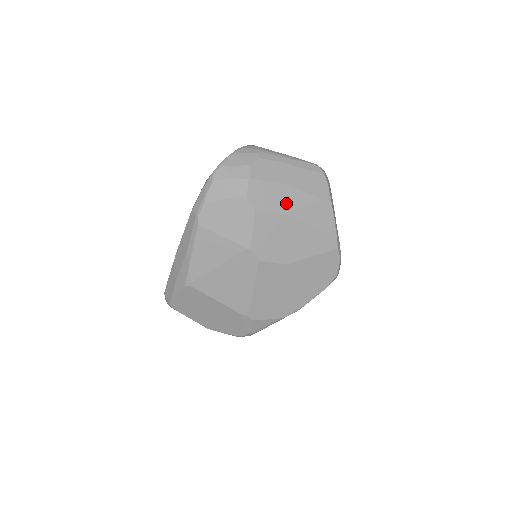
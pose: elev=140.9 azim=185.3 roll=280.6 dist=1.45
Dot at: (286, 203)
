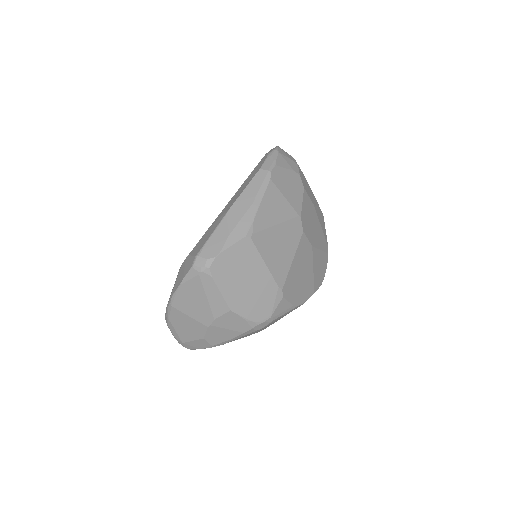
Dot at: (312, 197)
